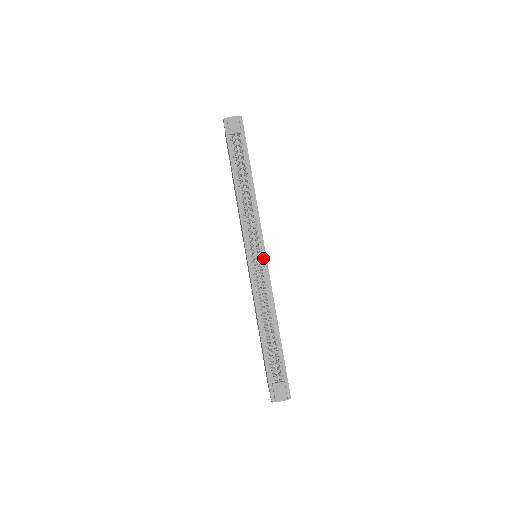
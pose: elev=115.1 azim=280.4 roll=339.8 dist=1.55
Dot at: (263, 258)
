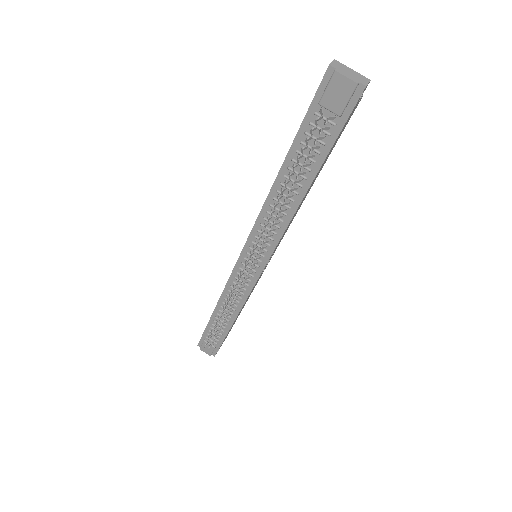
Dot at: (258, 270)
